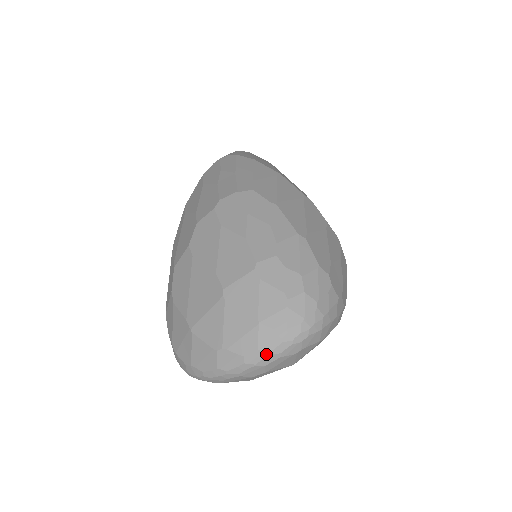
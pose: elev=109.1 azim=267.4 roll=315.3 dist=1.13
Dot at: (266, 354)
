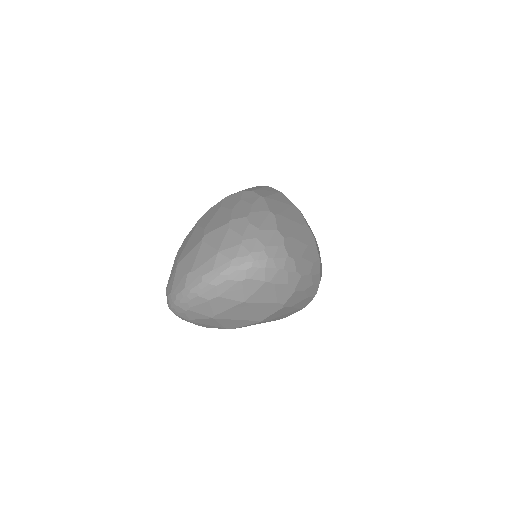
Dot at: (217, 274)
